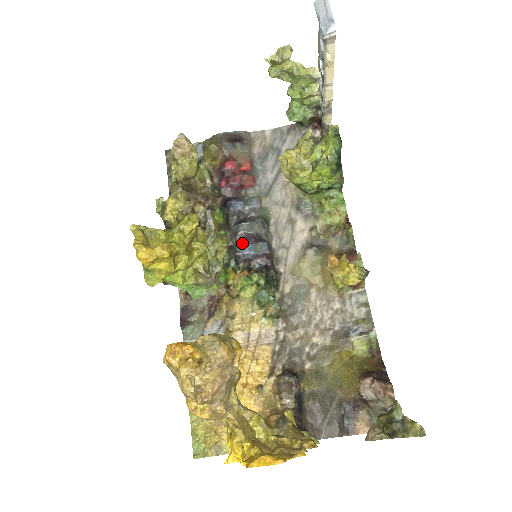
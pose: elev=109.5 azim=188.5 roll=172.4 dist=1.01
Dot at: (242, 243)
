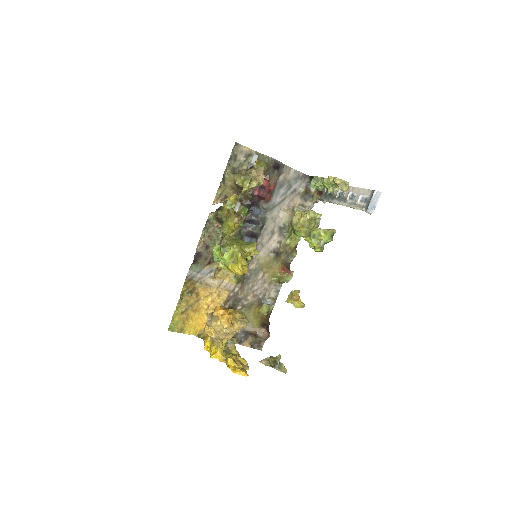
Dot at: (247, 235)
